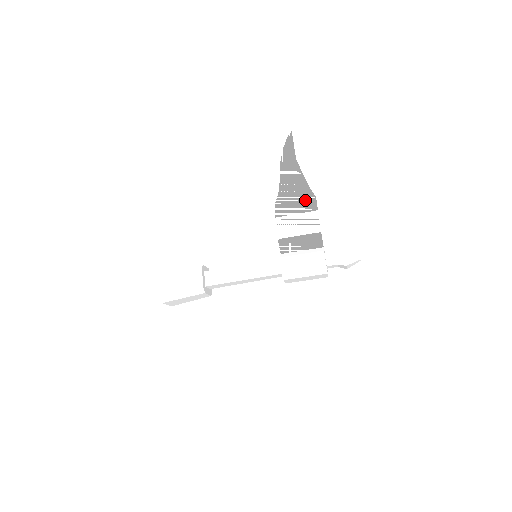
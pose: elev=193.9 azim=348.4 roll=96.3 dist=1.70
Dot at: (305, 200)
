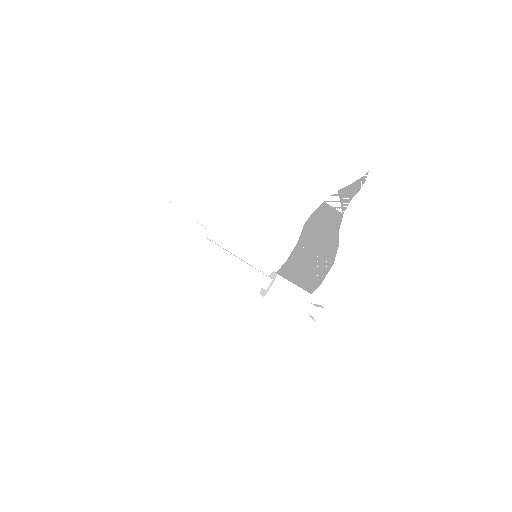
Dot at: (329, 242)
